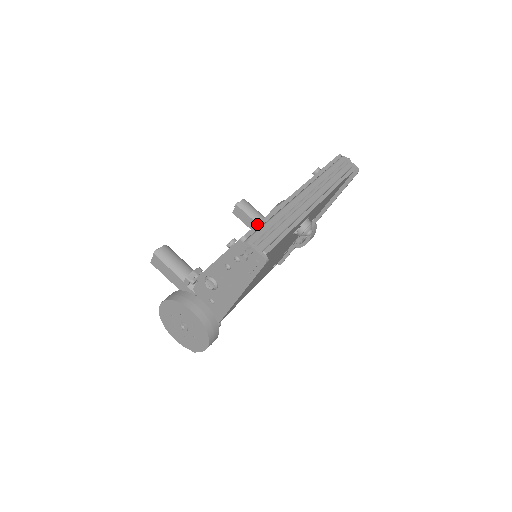
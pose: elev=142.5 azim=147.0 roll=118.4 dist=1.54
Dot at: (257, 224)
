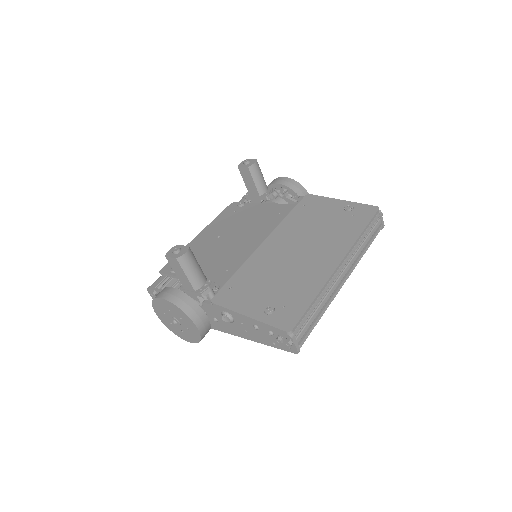
Dot at: (303, 315)
